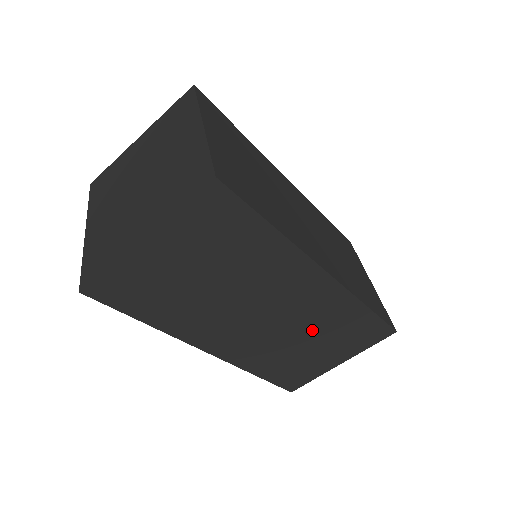
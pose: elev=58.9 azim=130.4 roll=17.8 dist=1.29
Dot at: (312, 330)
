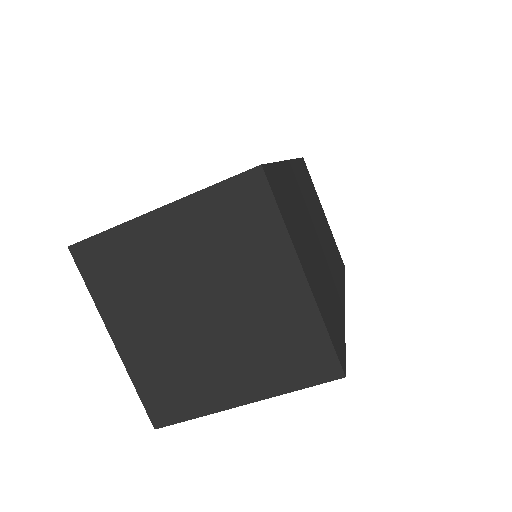
Dot at: occluded
